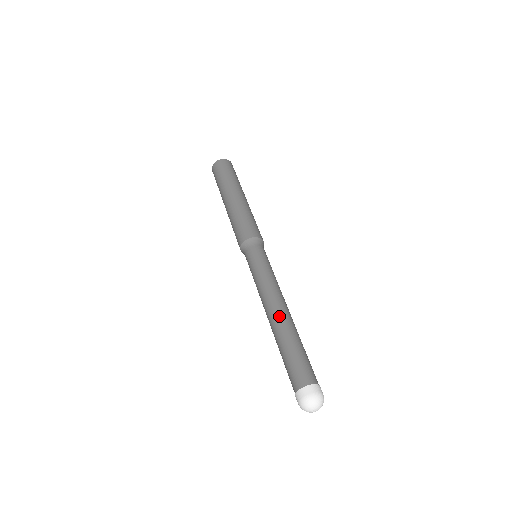
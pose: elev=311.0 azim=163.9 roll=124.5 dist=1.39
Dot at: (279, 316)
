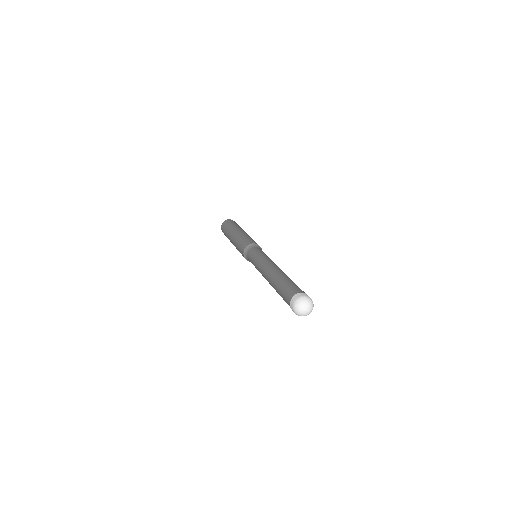
Dot at: (281, 270)
